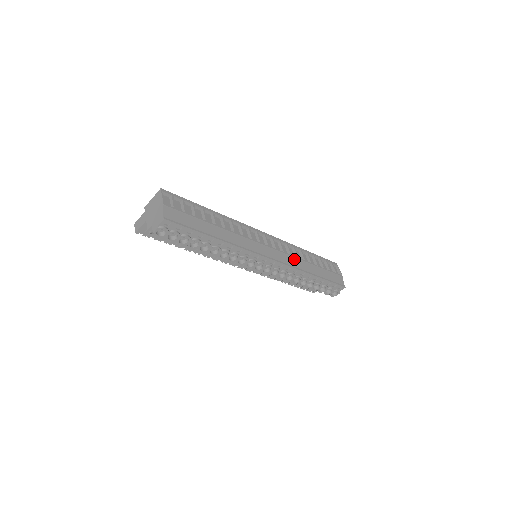
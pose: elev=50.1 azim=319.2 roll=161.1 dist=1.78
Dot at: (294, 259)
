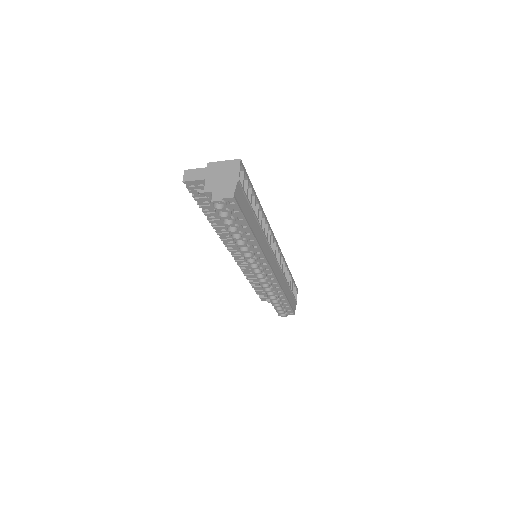
Dot at: (282, 275)
